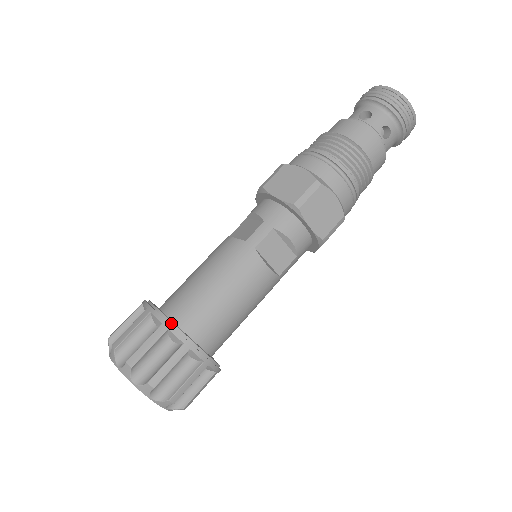
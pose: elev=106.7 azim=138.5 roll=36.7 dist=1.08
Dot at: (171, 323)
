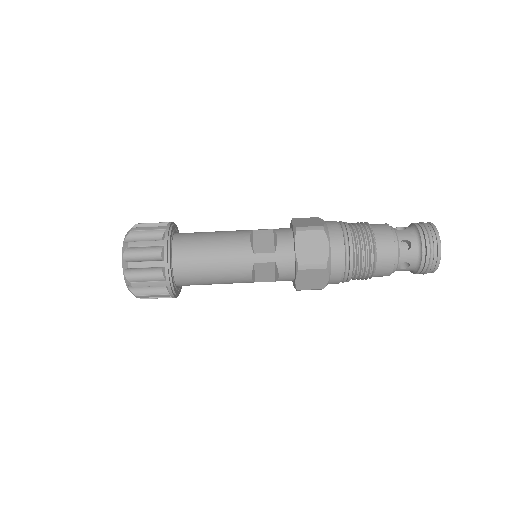
Dot at: (169, 264)
